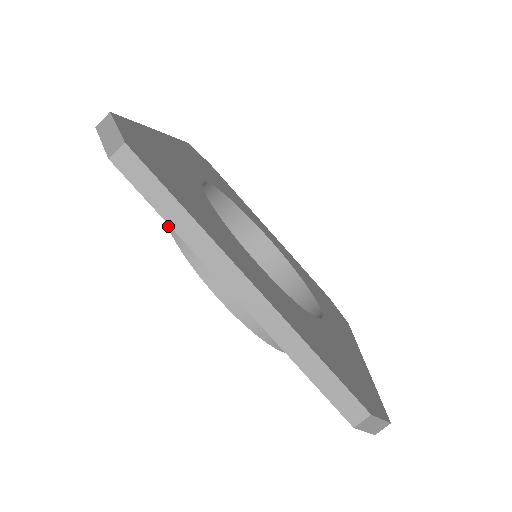
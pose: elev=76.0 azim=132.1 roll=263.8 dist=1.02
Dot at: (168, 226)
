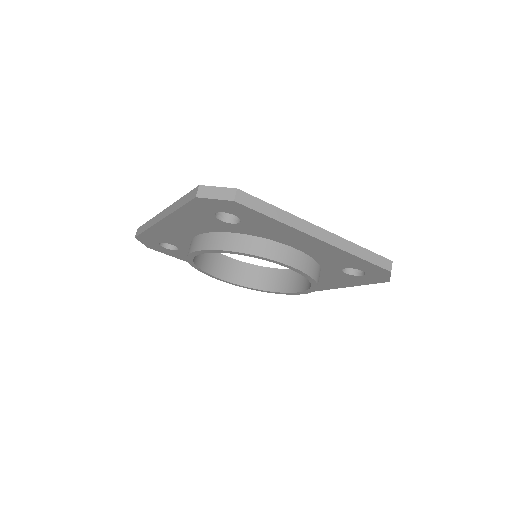
Dot at: occluded
